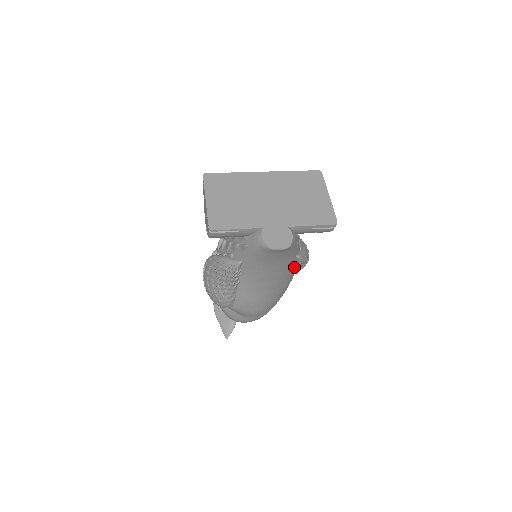
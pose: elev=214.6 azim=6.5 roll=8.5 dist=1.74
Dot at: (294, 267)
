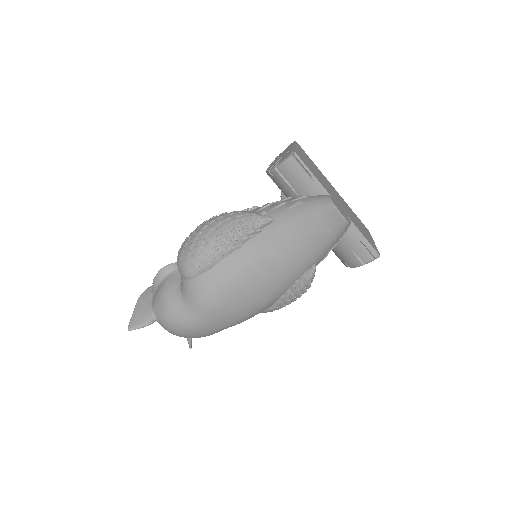
Dot at: (291, 285)
